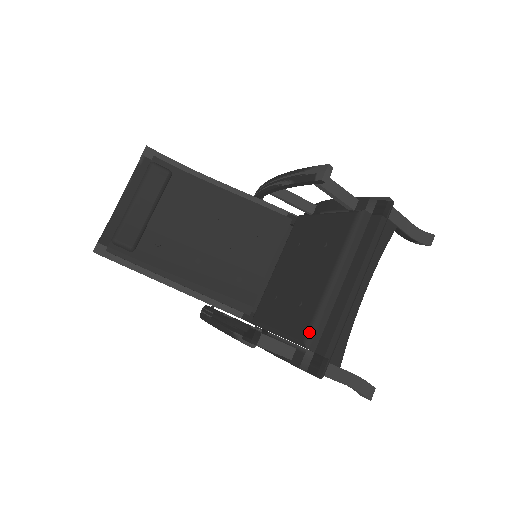
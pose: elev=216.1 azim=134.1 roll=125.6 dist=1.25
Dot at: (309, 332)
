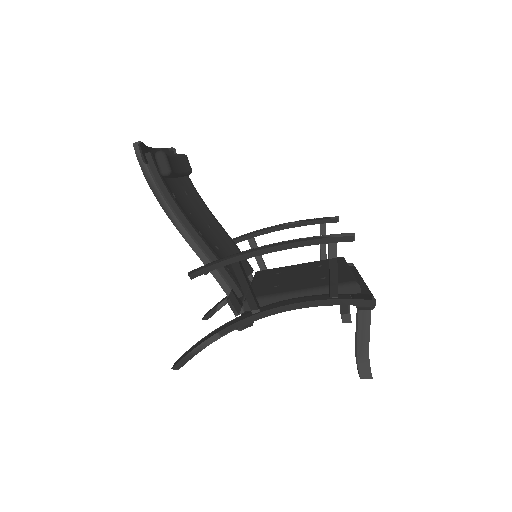
Dot at: (355, 279)
